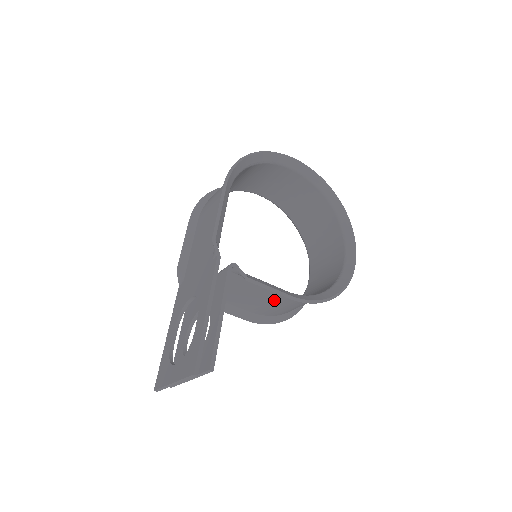
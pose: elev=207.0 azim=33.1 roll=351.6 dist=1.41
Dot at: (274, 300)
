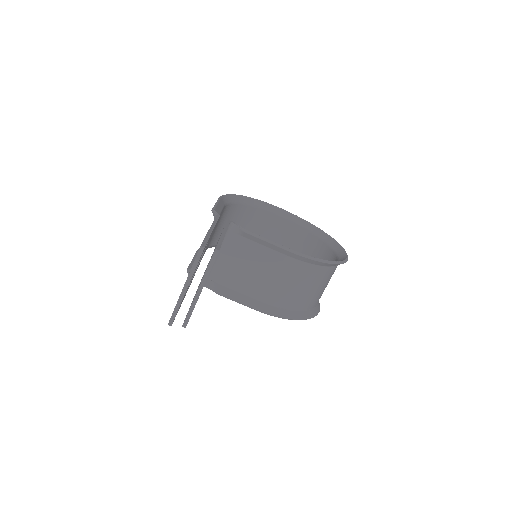
Dot at: (276, 269)
